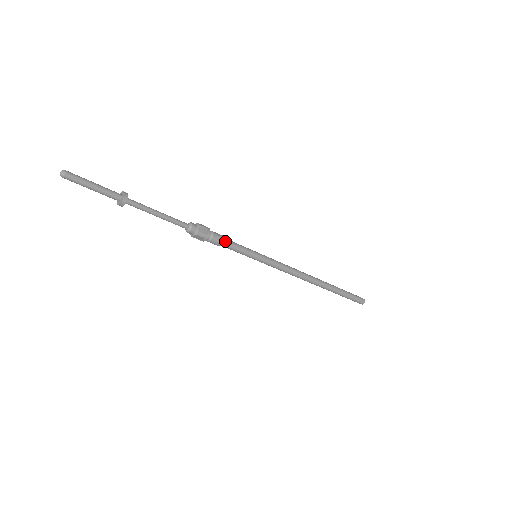
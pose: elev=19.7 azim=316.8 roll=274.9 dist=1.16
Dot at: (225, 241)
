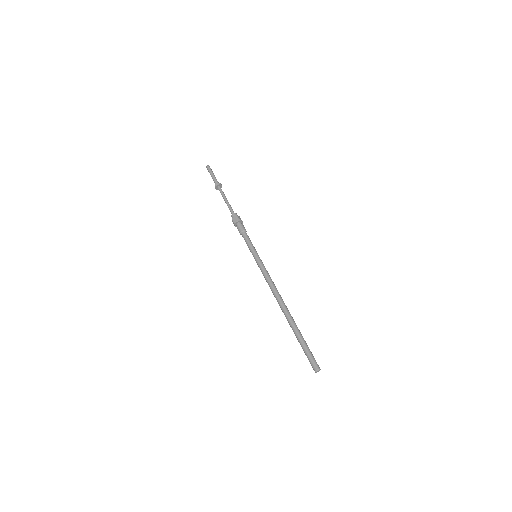
Dot at: occluded
